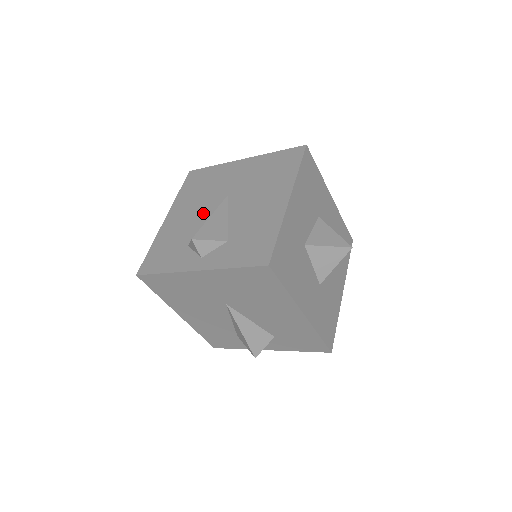
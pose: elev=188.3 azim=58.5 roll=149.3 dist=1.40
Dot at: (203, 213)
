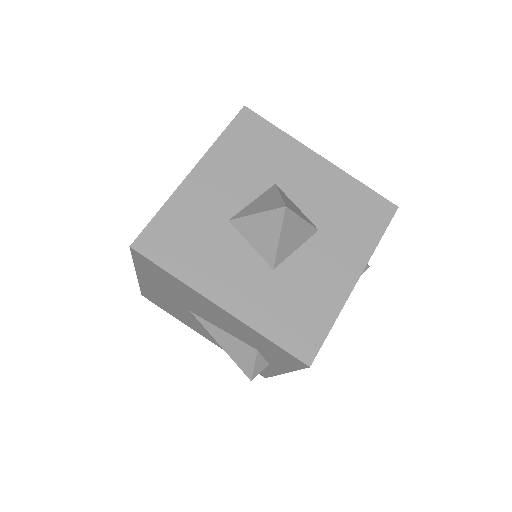
Dot at: occluded
